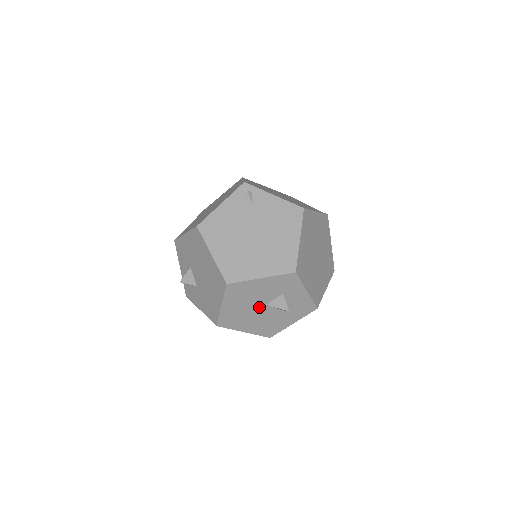
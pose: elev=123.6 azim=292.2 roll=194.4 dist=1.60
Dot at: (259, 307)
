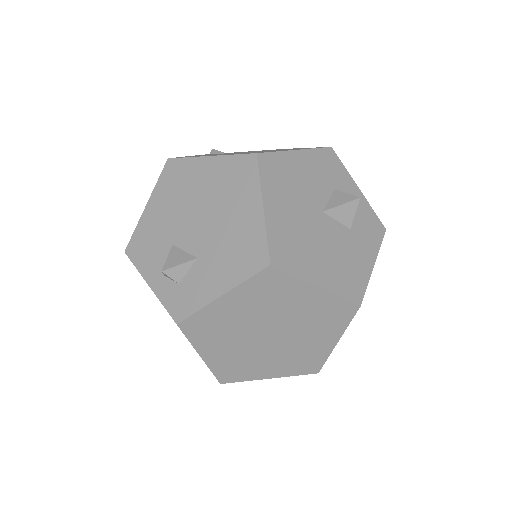
Dot at: (316, 217)
